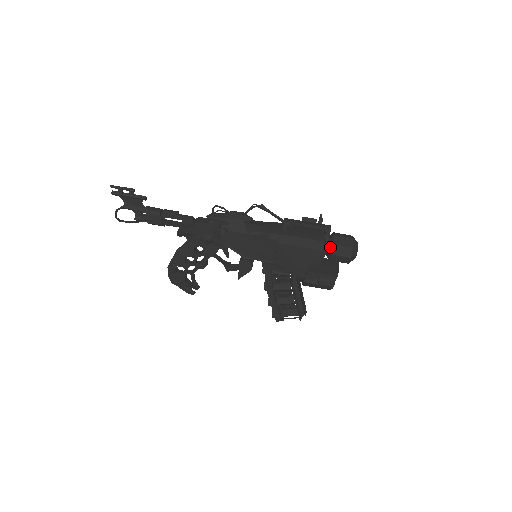
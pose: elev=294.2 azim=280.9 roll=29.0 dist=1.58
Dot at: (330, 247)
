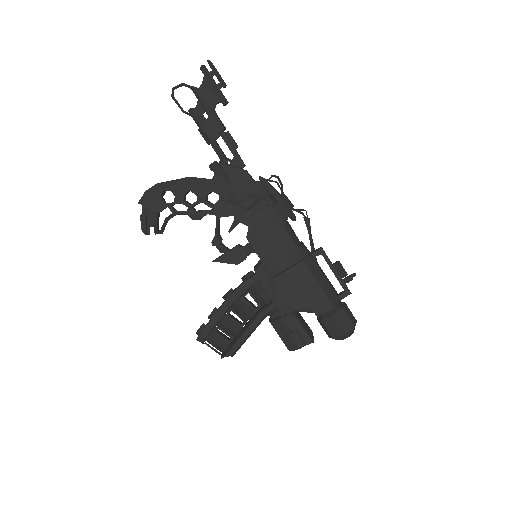
Dot at: (336, 308)
